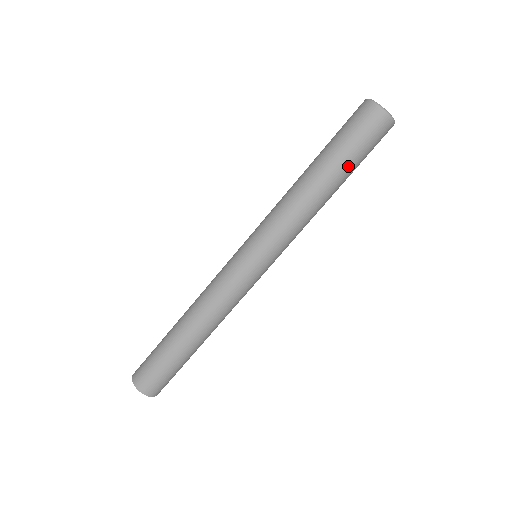
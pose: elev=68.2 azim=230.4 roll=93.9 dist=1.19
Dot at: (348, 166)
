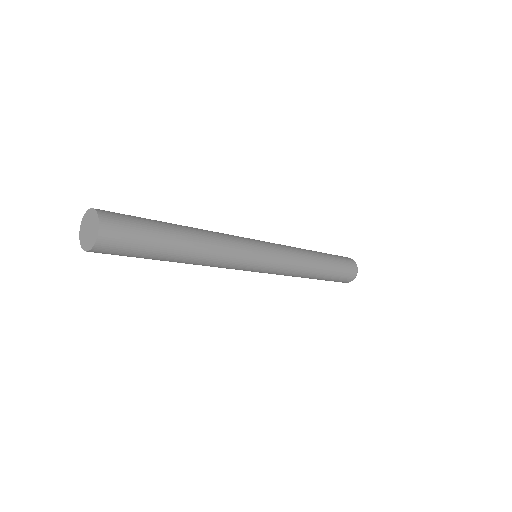
Dot at: (334, 263)
